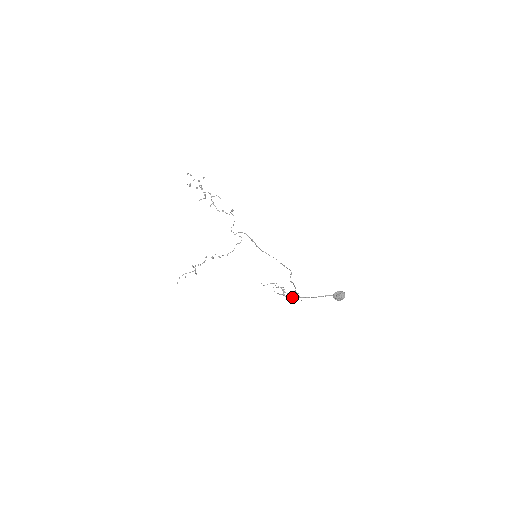
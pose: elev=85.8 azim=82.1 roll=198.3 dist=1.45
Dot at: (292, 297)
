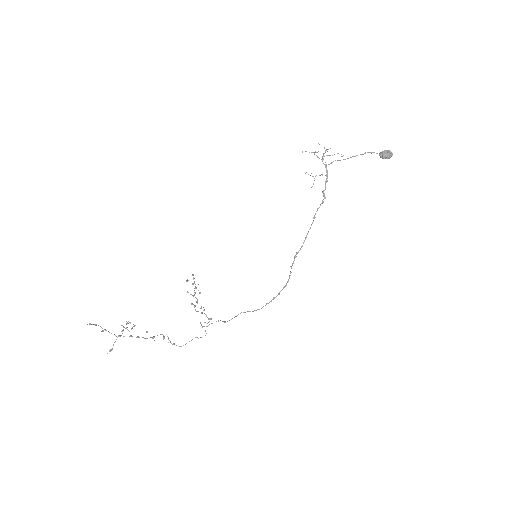
Dot at: (327, 170)
